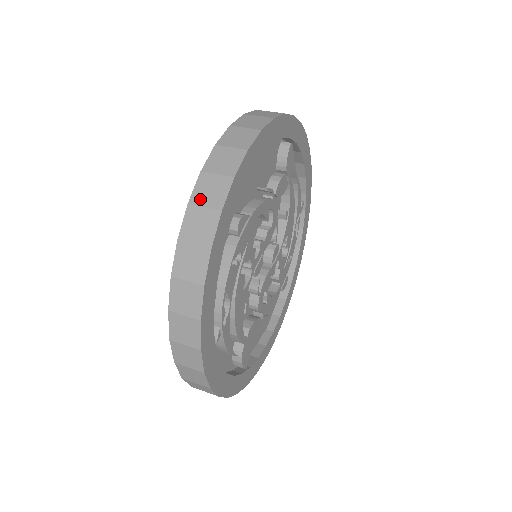
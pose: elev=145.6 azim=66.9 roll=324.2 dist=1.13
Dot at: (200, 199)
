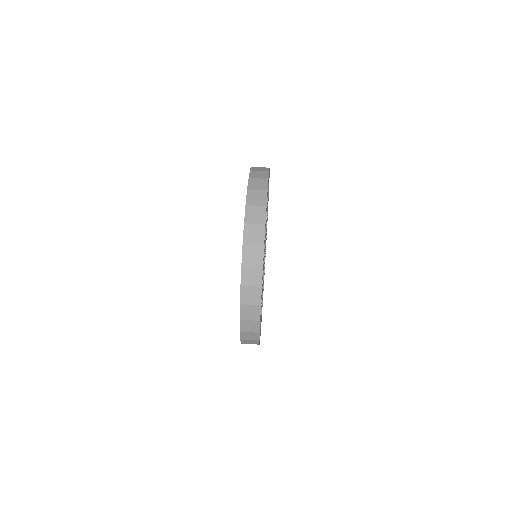
Dot at: (248, 261)
